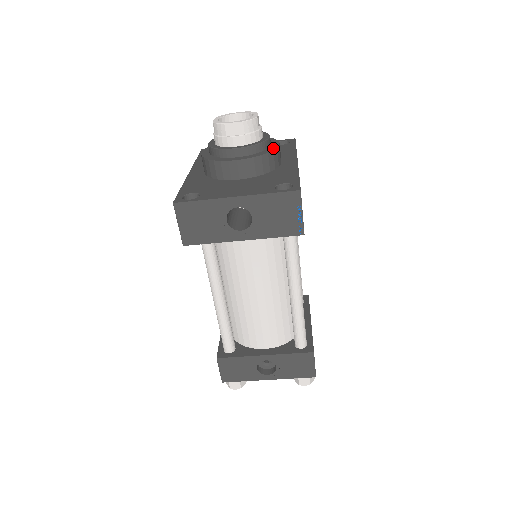
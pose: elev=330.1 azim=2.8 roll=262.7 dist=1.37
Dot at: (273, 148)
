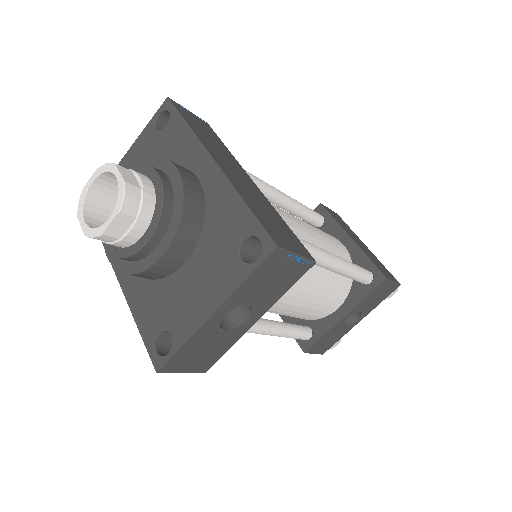
Dot at: (179, 190)
